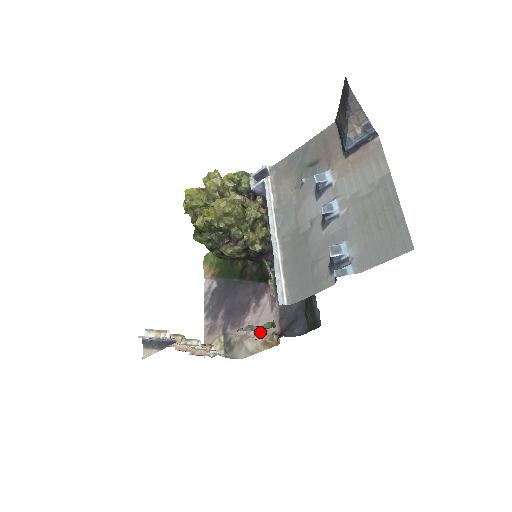
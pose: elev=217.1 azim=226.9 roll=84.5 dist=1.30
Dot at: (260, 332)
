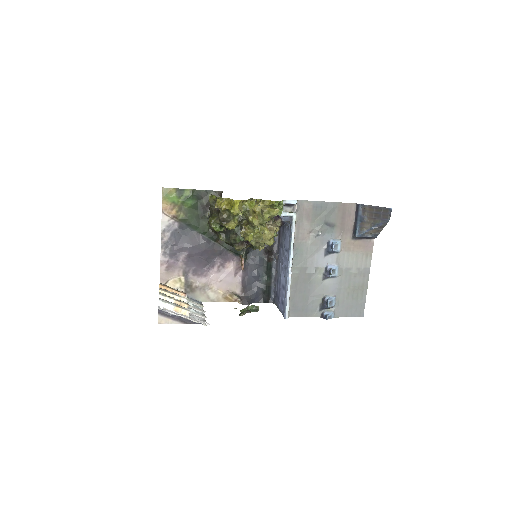
Dot at: (222, 288)
